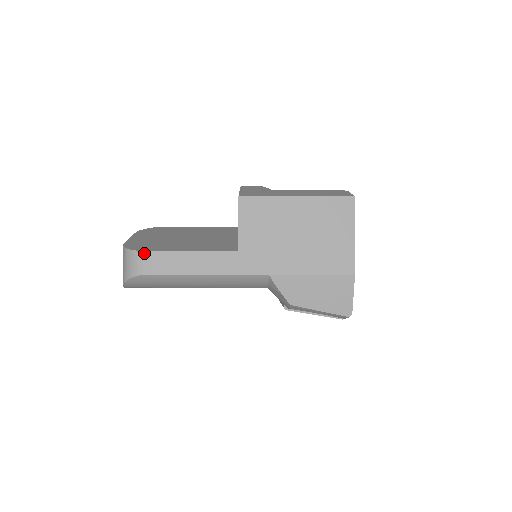
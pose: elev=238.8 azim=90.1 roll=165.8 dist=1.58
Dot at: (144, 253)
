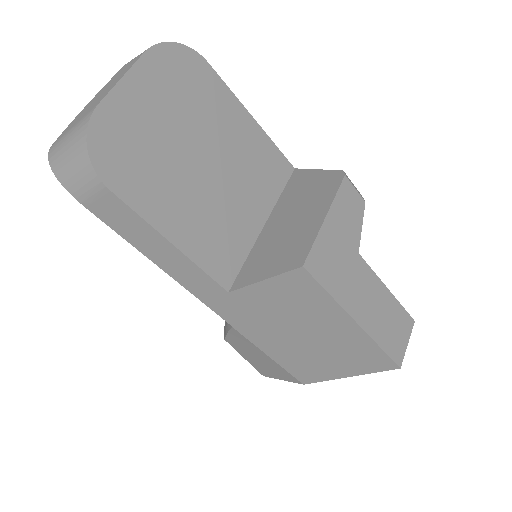
Dot at: (105, 189)
